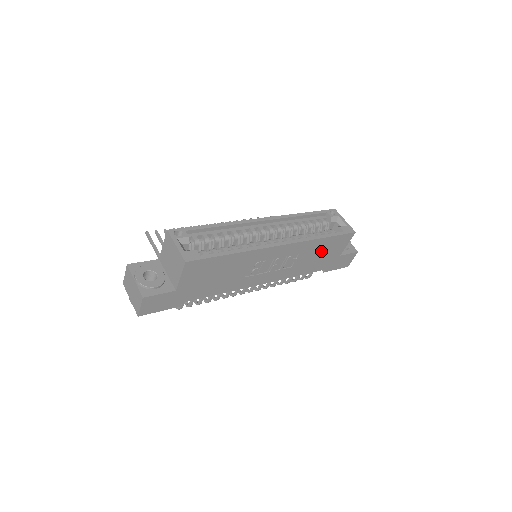
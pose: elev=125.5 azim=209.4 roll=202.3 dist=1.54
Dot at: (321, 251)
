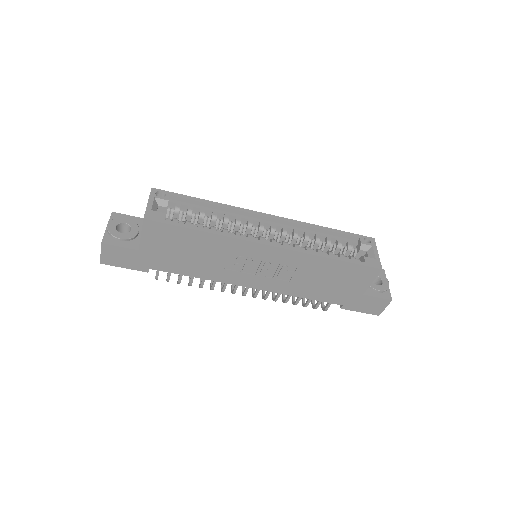
Dot at: (331, 276)
